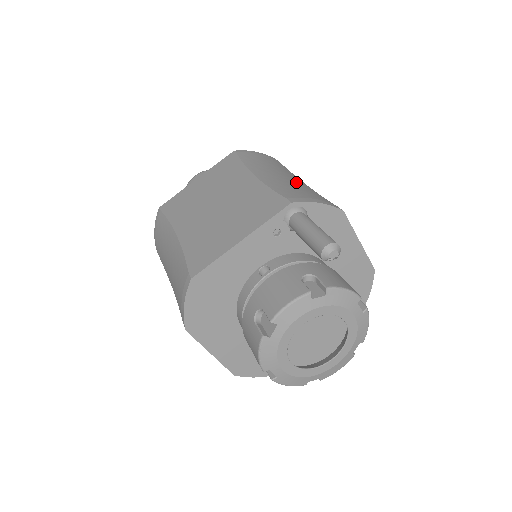
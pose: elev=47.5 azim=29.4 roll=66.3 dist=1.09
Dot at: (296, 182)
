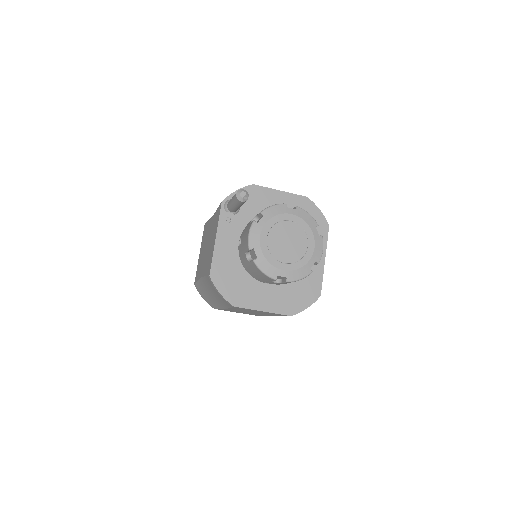
Dot at: occluded
